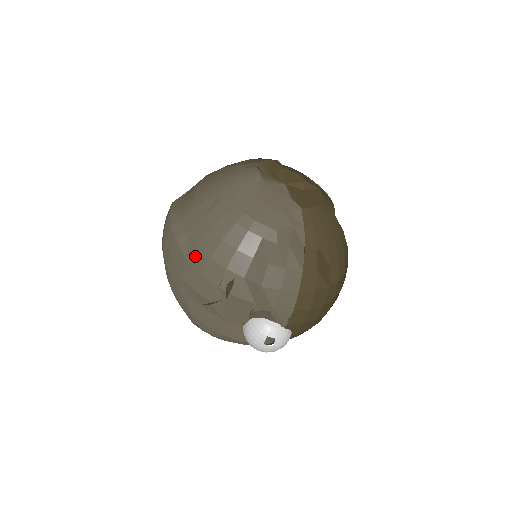
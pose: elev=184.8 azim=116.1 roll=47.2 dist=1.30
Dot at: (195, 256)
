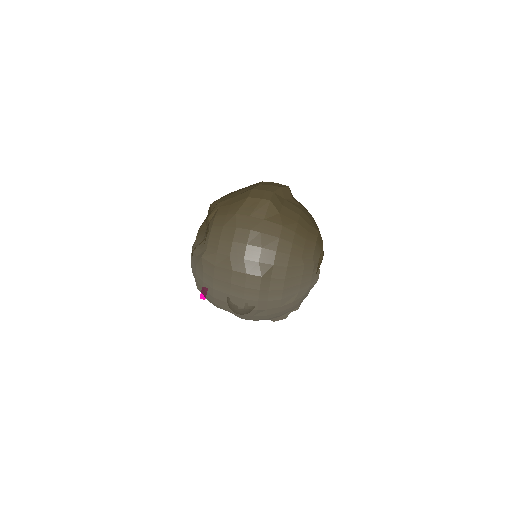
Dot at: (260, 317)
